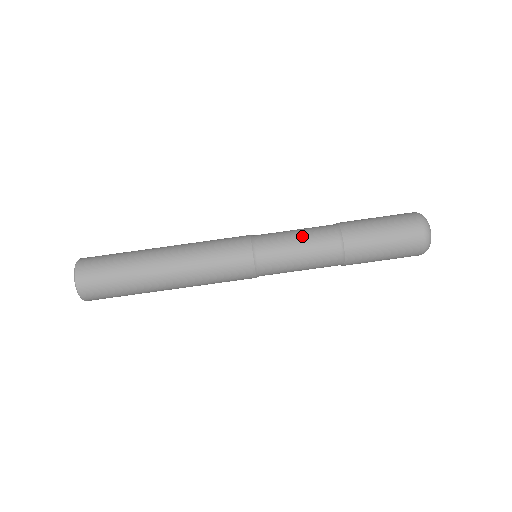
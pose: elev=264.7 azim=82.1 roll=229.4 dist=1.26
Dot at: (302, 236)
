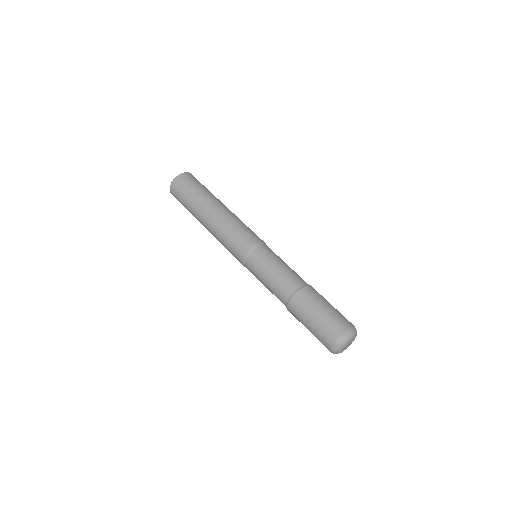
Dot at: occluded
